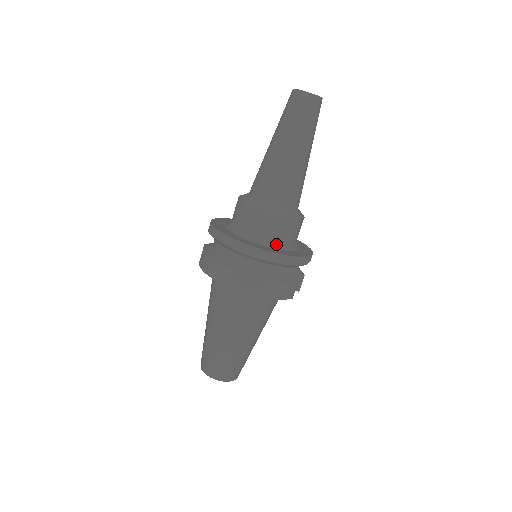
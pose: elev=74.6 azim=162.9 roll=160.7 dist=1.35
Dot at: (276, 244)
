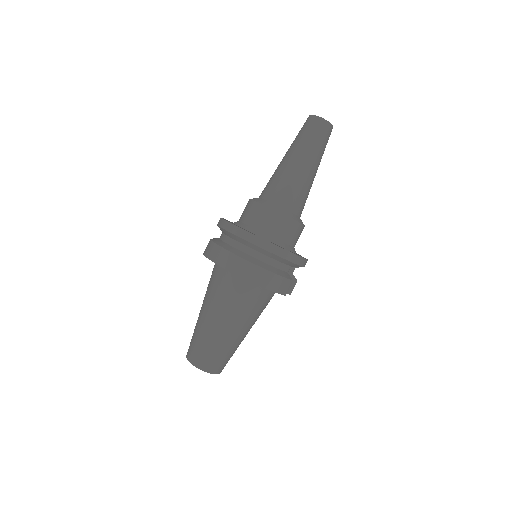
Dot at: (278, 241)
